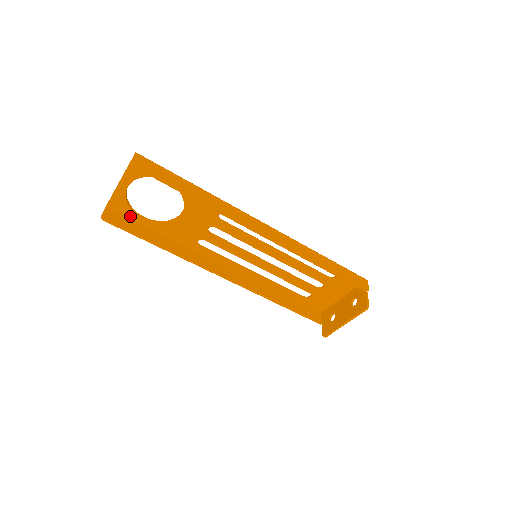
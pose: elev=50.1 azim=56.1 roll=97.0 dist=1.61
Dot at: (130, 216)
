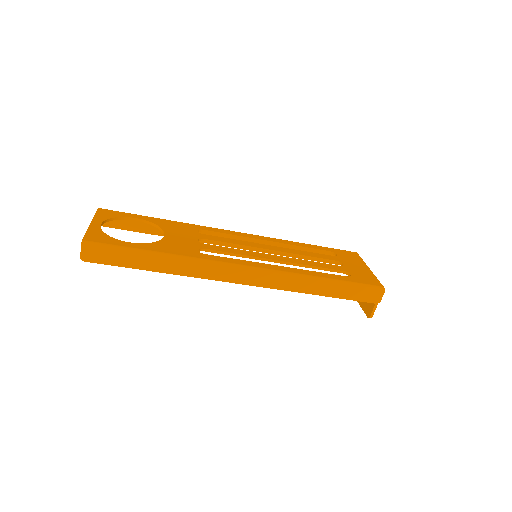
Dot at: occluded
